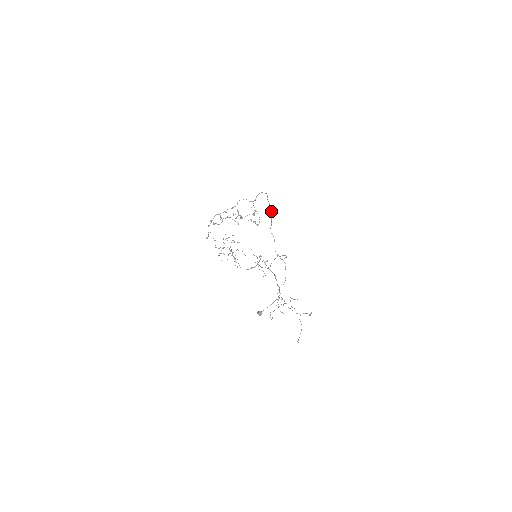
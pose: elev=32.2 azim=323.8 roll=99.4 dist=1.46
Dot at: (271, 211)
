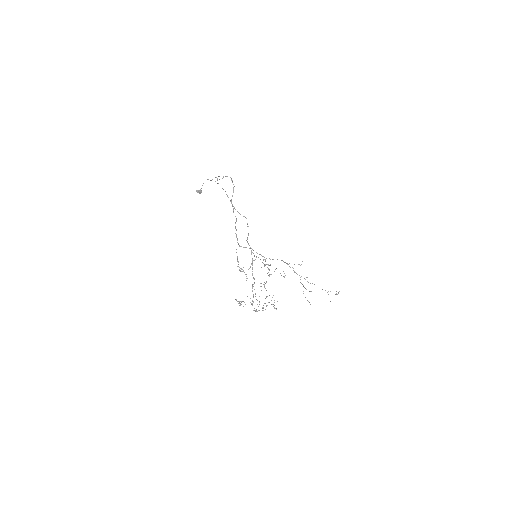
Dot at: occluded
